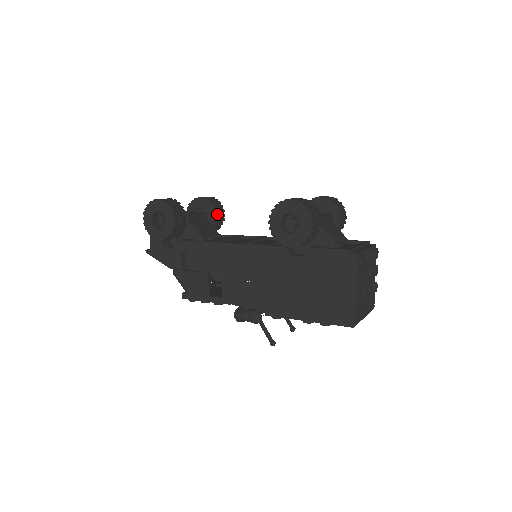
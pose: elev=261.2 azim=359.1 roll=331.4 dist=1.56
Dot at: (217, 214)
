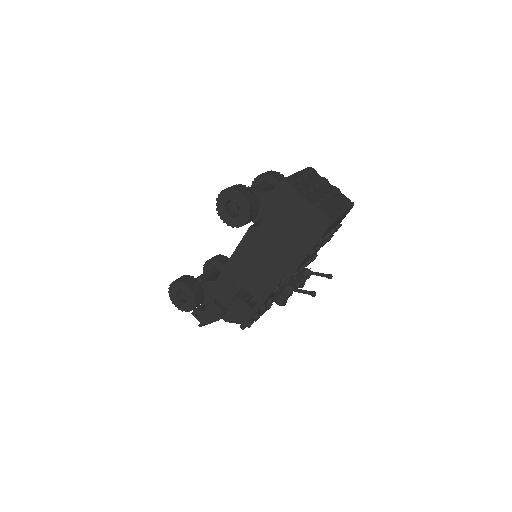
Dot at: (222, 262)
